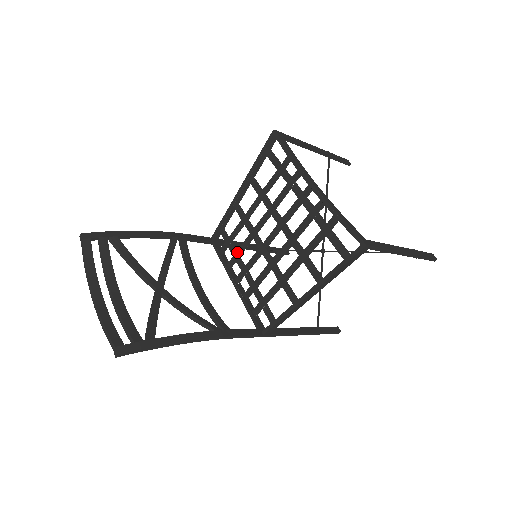
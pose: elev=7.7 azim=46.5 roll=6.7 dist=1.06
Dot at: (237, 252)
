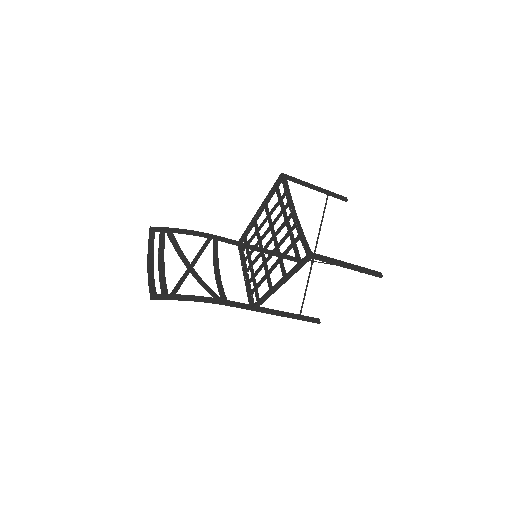
Dot at: (249, 253)
